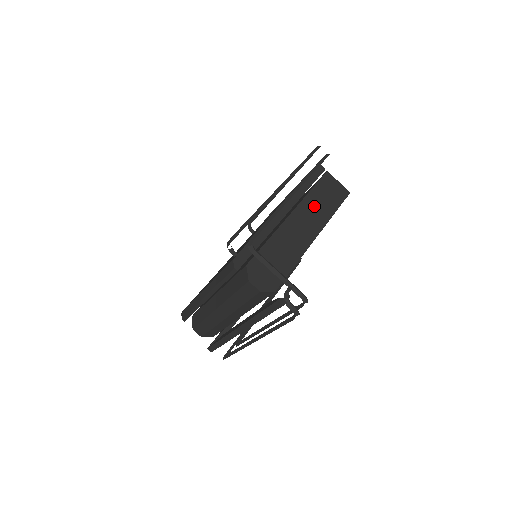
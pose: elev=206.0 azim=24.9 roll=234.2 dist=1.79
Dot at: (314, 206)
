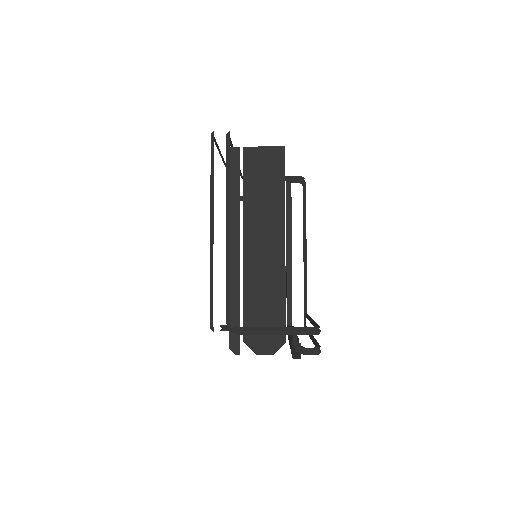
Dot at: (259, 209)
